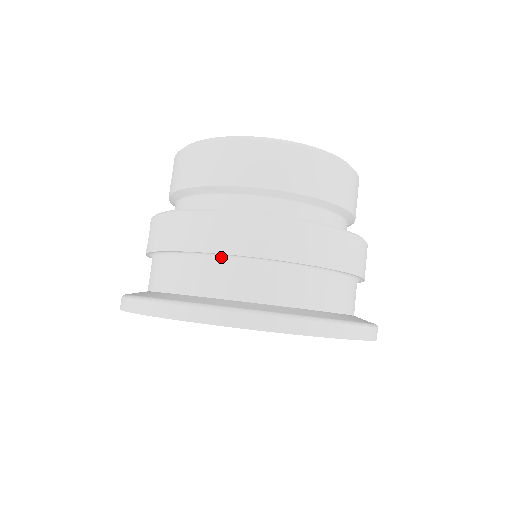
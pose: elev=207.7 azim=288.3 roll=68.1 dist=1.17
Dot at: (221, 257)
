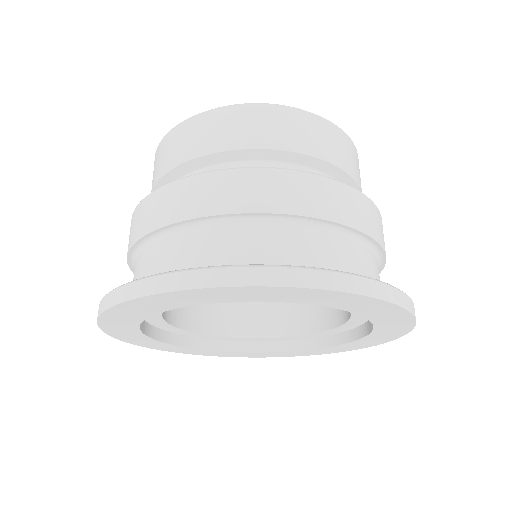
Dot at: (175, 231)
